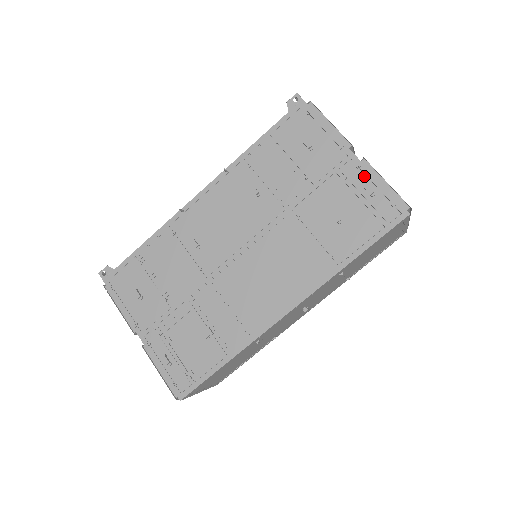
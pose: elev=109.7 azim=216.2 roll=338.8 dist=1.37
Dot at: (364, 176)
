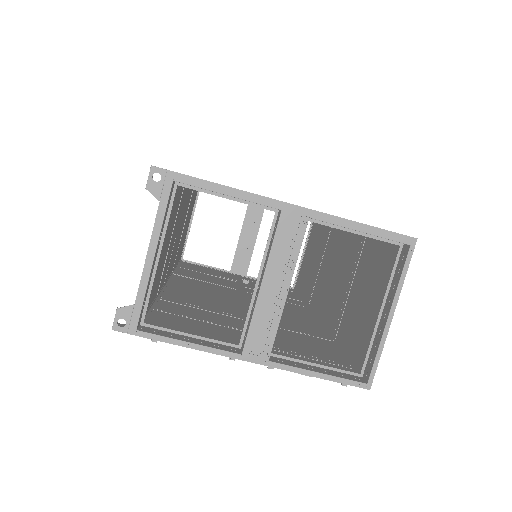
Dot at: occluded
